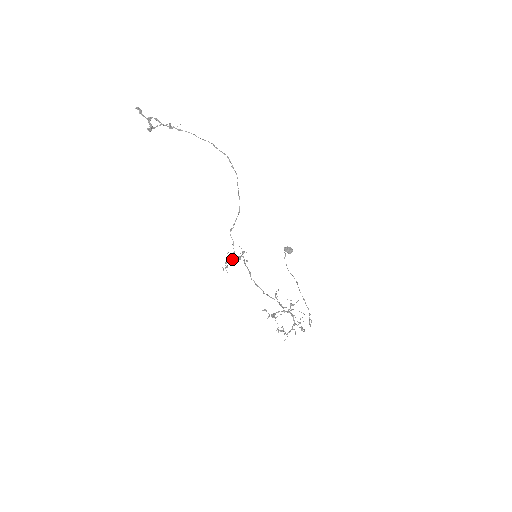
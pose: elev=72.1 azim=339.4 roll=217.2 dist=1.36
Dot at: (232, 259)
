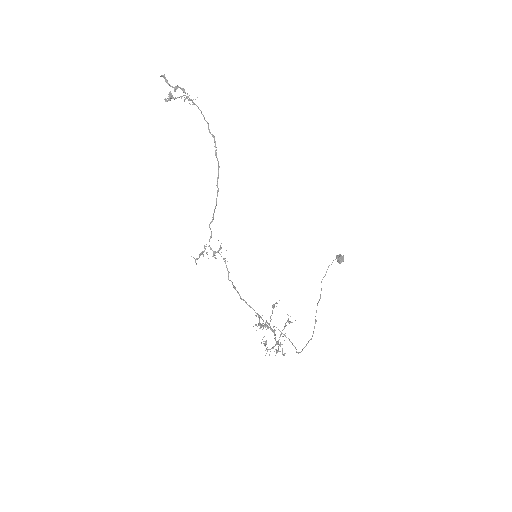
Dot at: (206, 252)
